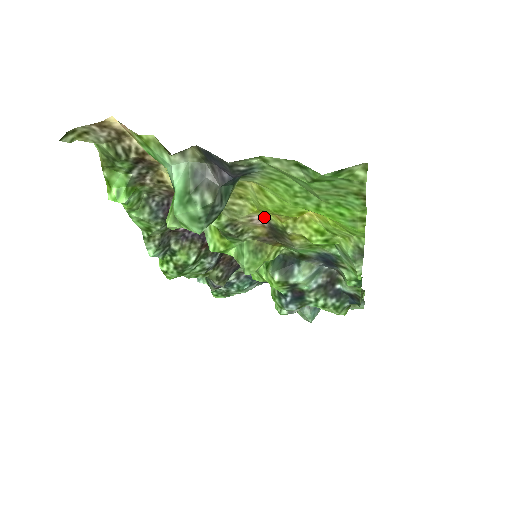
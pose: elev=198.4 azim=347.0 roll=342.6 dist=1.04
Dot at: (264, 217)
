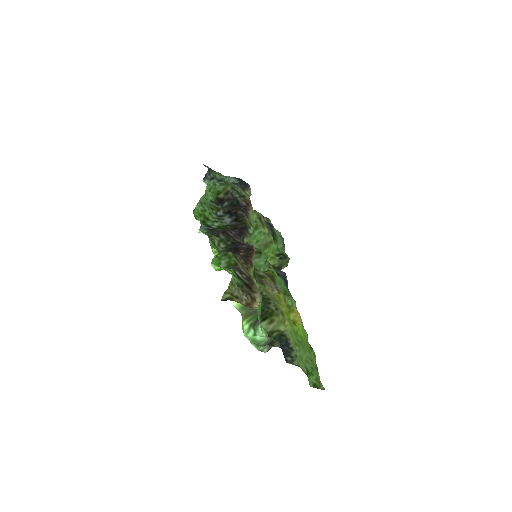
Dot at: (279, 290)
